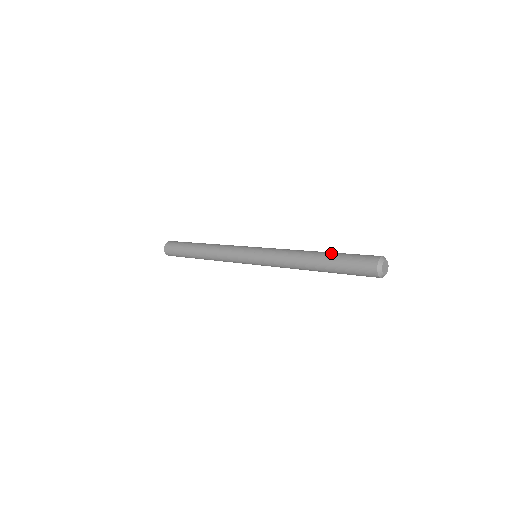
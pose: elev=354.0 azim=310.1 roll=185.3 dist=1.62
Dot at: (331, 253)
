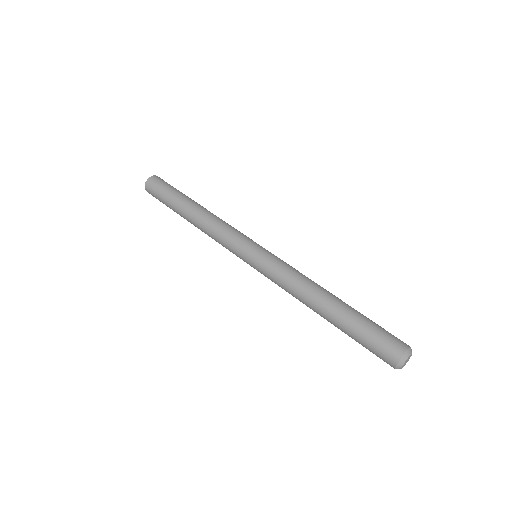
Dot at: (349, 310)
